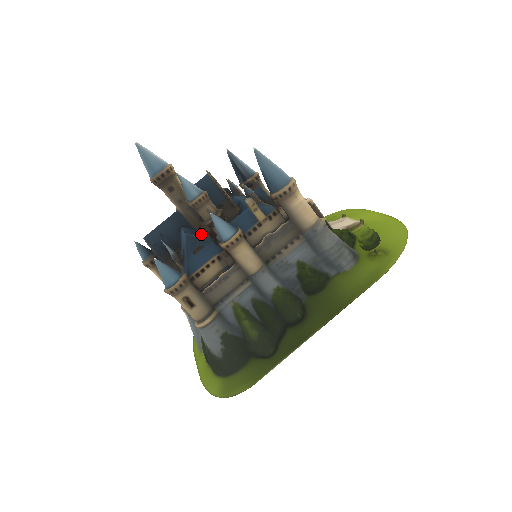
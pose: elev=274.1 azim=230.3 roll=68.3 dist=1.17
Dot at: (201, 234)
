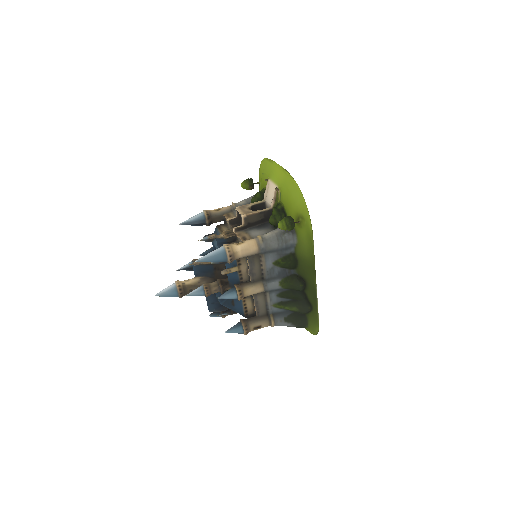
Dot at: occluded
